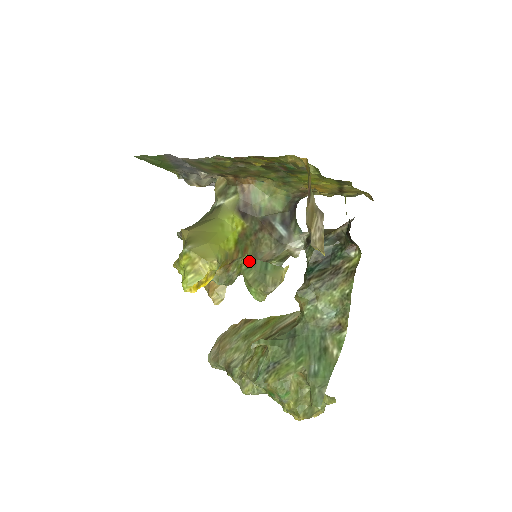
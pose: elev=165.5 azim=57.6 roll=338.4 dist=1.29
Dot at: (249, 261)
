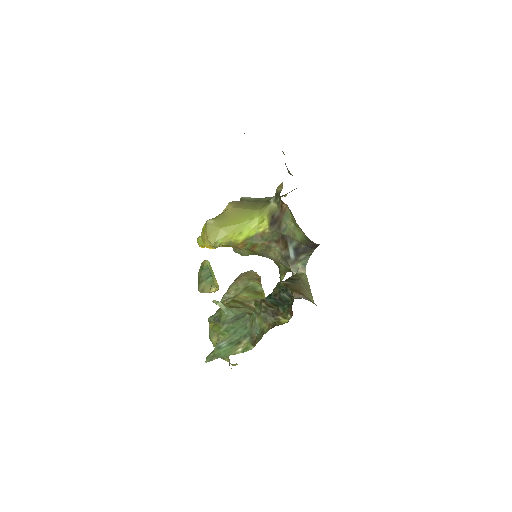
Dot at: (204, 265)
